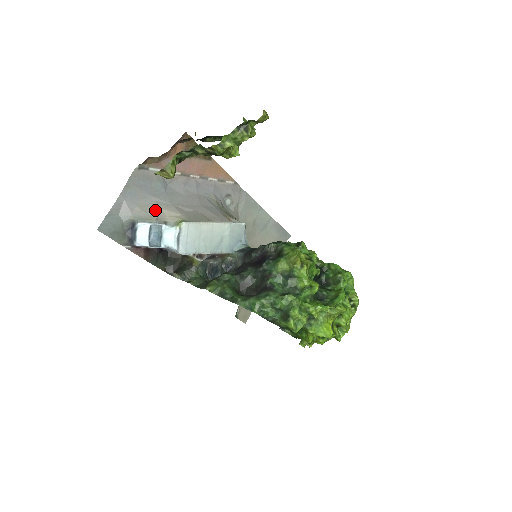
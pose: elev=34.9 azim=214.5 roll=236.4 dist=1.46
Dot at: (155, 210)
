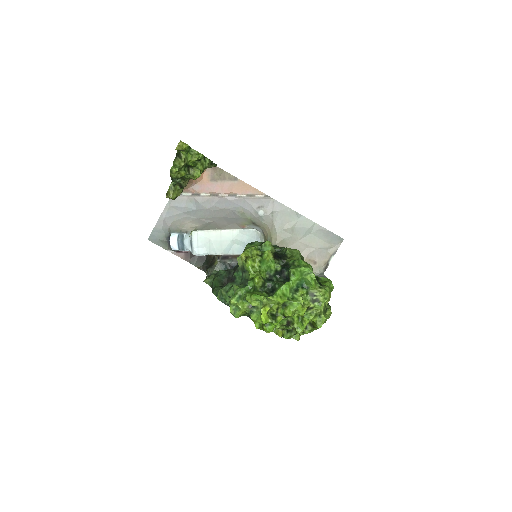
Dot at: (183, 223)
